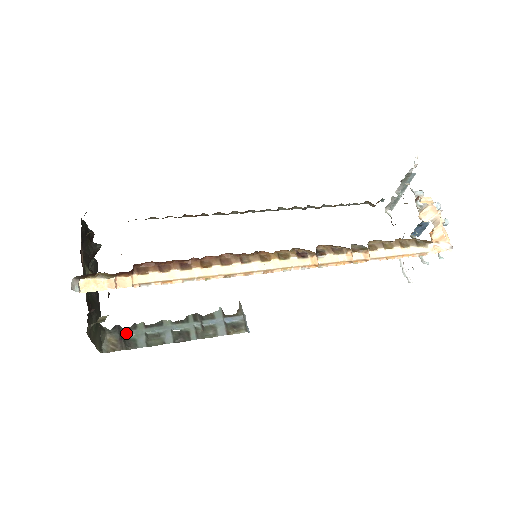
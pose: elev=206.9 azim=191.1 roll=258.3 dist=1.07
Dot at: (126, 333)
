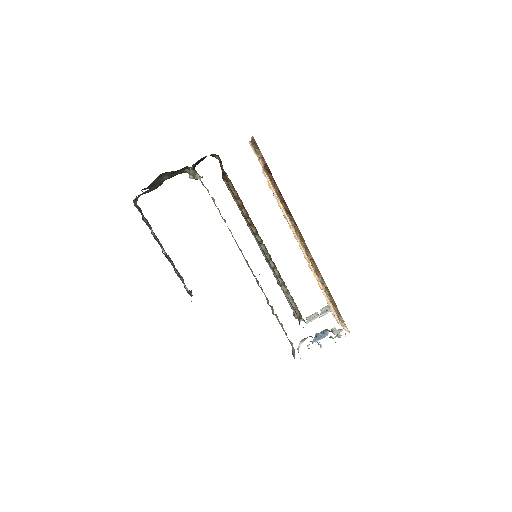
Dot at: occluded
